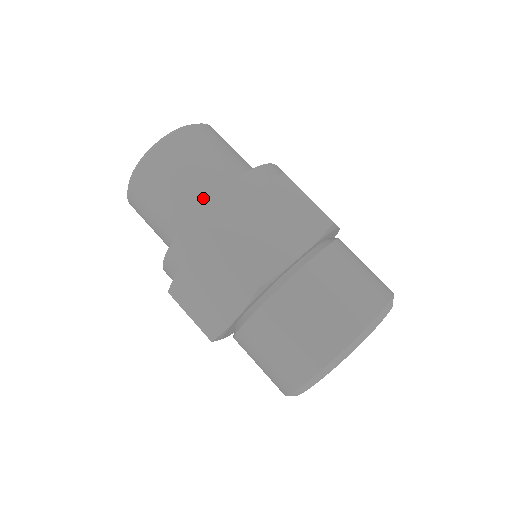
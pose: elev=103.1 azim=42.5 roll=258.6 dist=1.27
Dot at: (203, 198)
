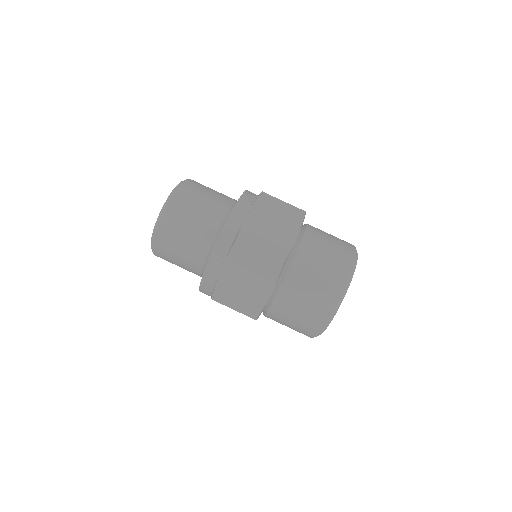
Dot at: (199, 265)
